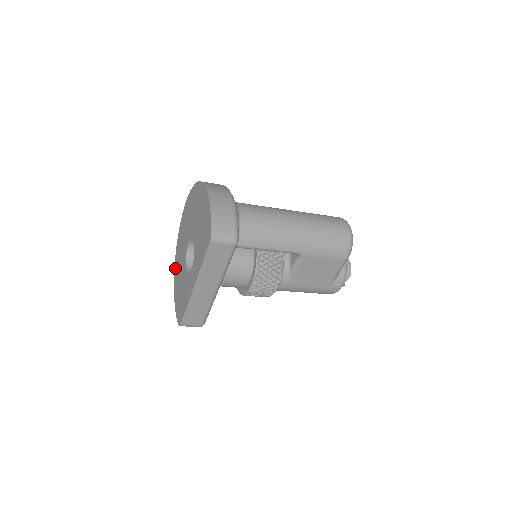
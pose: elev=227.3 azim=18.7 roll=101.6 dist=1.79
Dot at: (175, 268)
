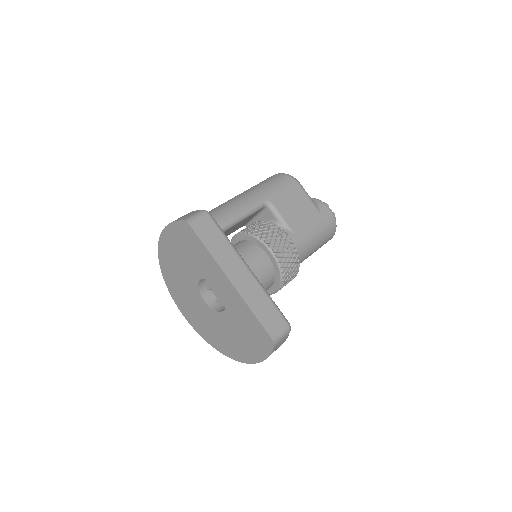
Dot at: (230, 355)
